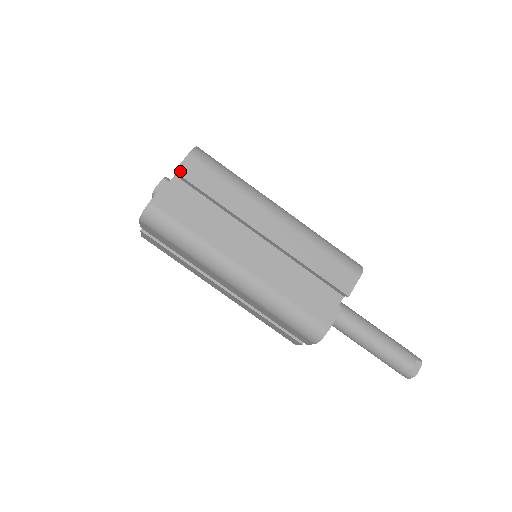
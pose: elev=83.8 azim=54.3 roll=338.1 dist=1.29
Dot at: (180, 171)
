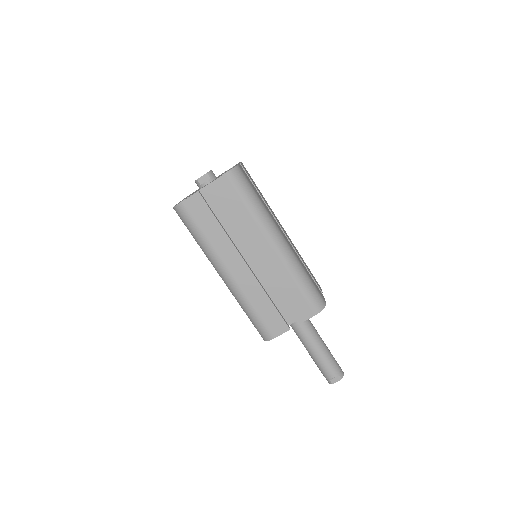
Dot at: (212, 186)
